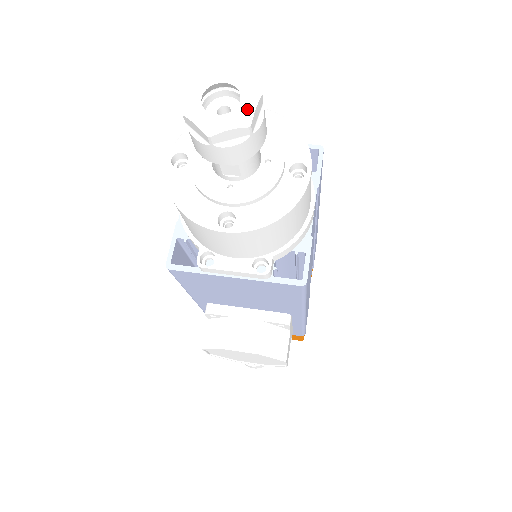
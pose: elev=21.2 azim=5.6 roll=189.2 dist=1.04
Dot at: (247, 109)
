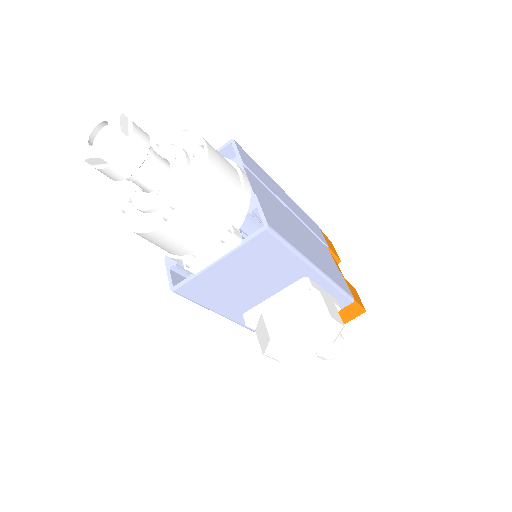
Dot at: (114, 125)
